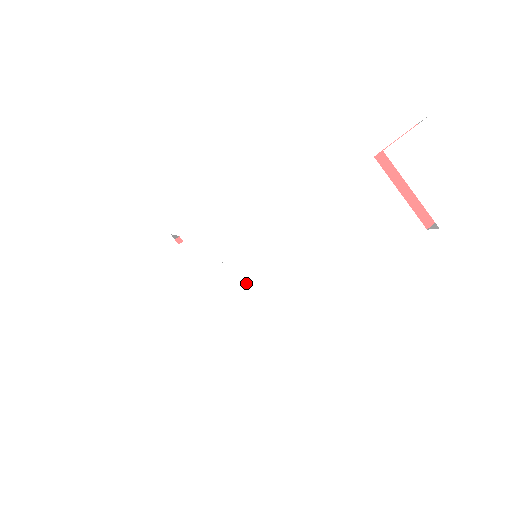
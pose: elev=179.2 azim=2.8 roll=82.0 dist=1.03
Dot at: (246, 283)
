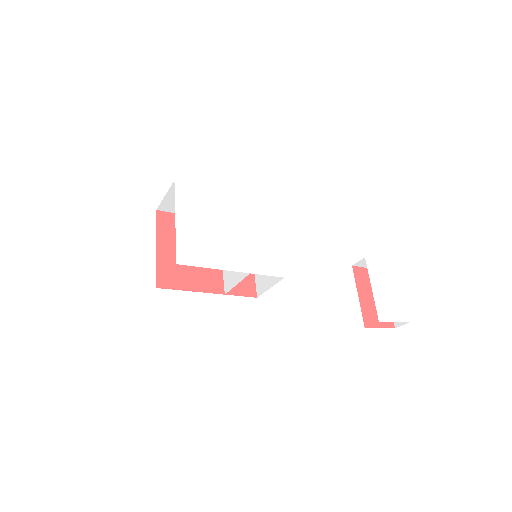
Dot at: (251, 253)
